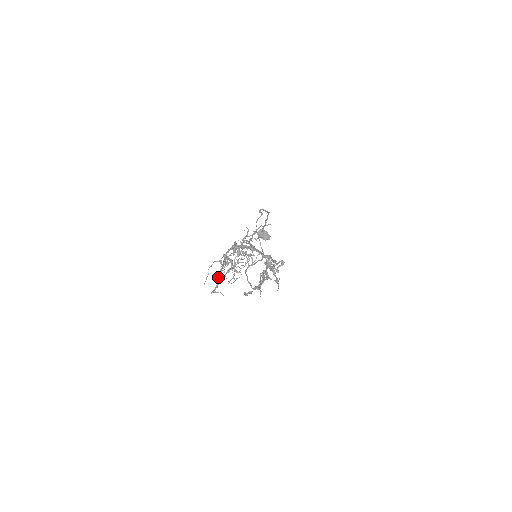
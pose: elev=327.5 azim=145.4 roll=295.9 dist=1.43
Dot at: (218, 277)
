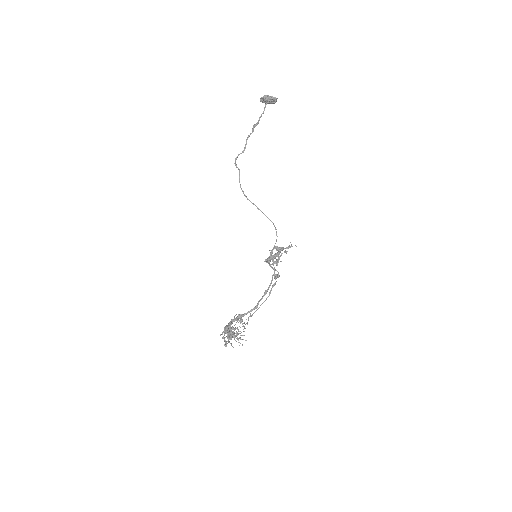
Dot at: occluded
